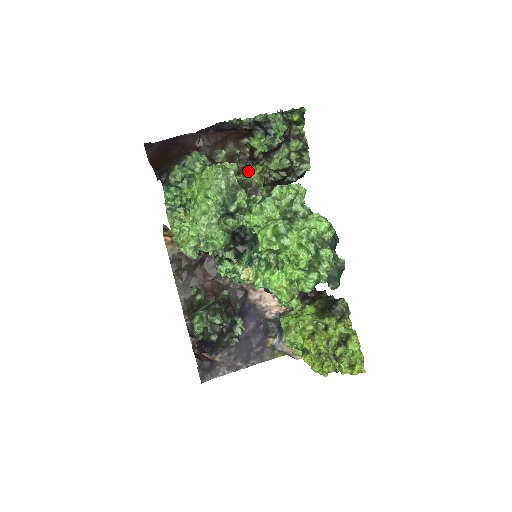
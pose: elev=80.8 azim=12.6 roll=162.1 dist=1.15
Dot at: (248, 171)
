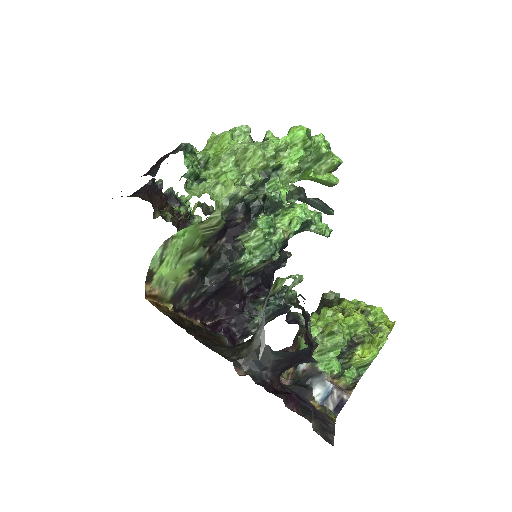
Dot at: occluded
